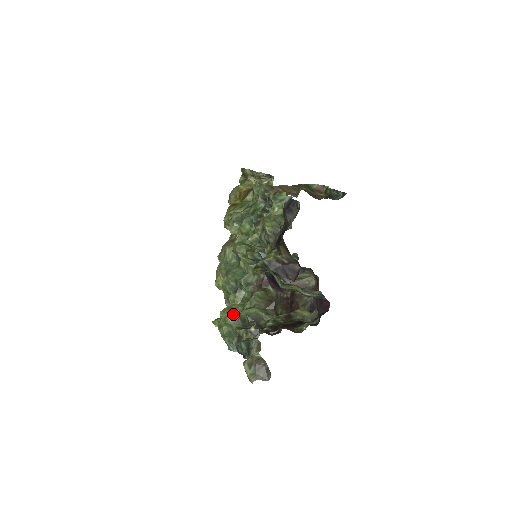
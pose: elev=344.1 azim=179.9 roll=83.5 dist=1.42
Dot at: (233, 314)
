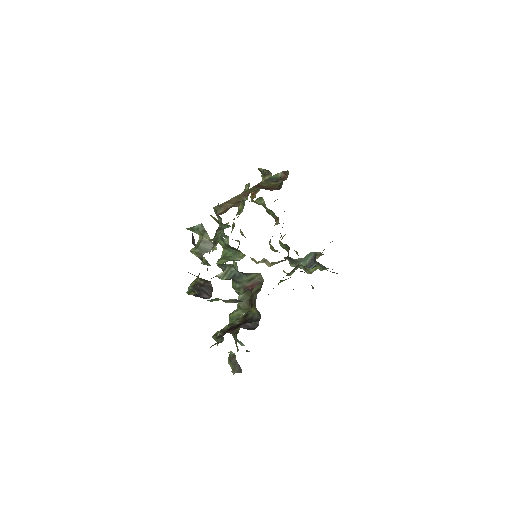
Dot at: (230, 318)
